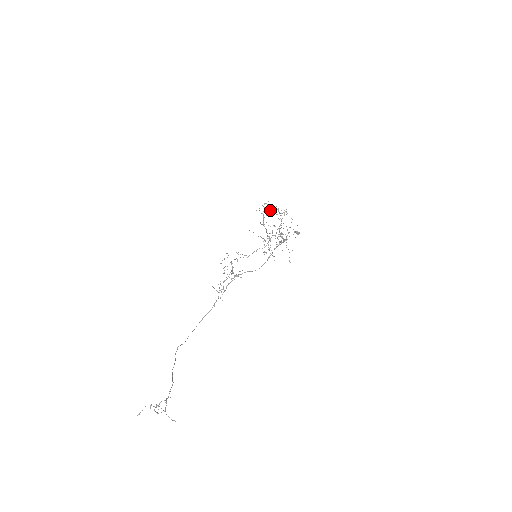
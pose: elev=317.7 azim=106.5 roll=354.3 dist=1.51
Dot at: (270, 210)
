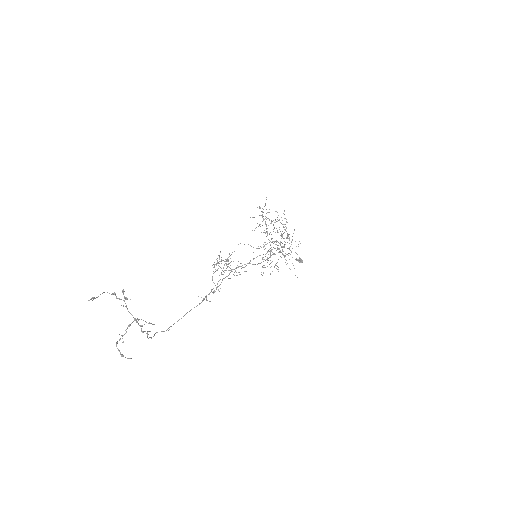
Dot at: occluded
